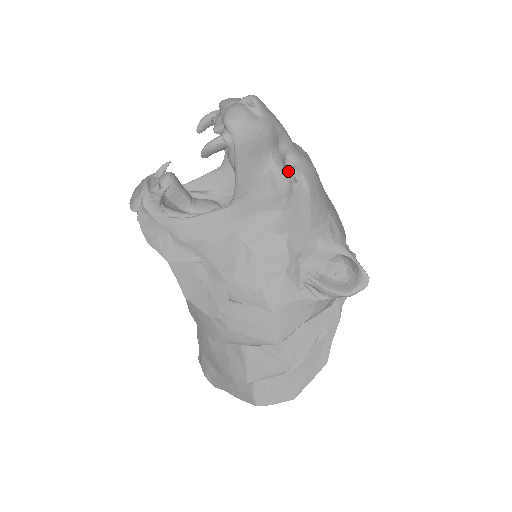
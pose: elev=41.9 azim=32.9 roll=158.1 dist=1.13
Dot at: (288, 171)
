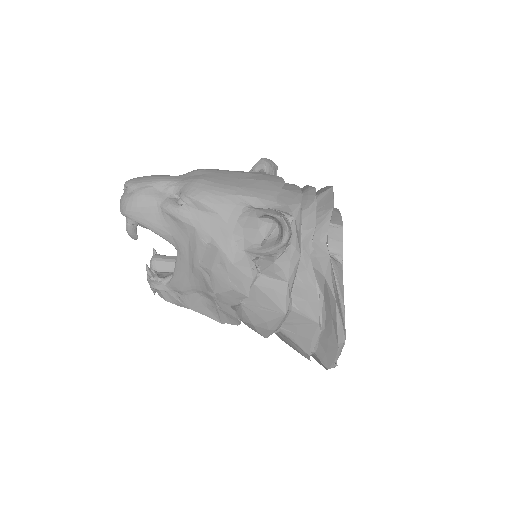
Dot at: (177, 201)
